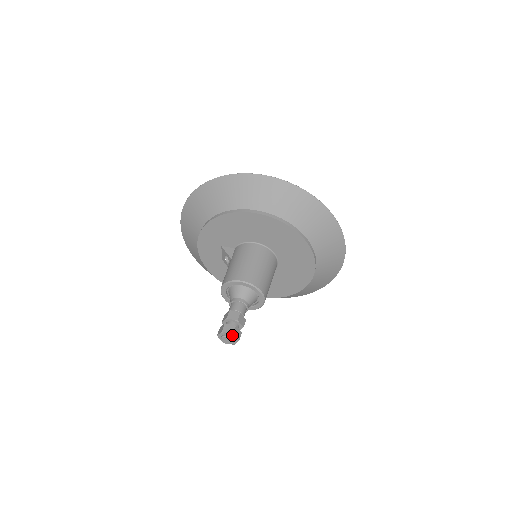
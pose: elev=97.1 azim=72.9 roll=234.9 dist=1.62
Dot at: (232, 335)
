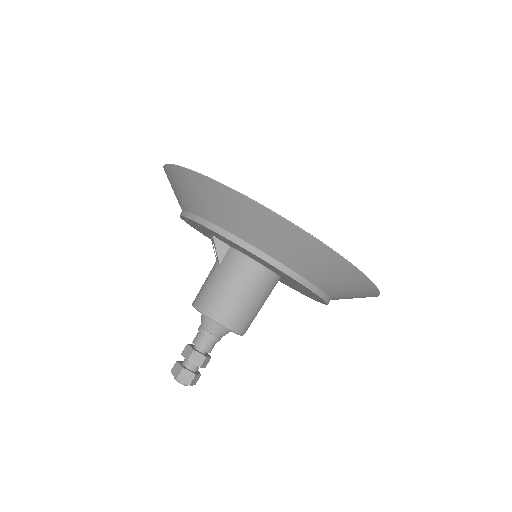
Dot at: (188, 384)
